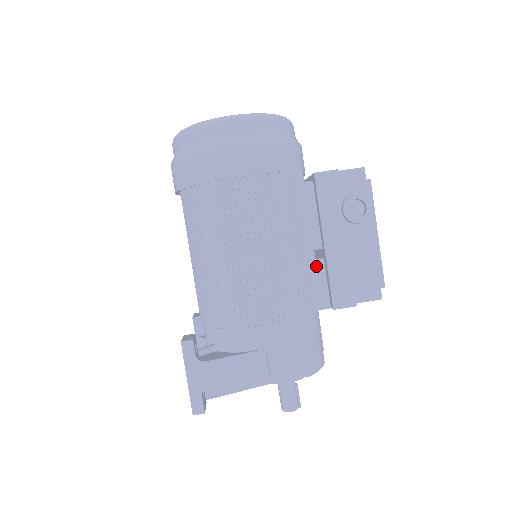
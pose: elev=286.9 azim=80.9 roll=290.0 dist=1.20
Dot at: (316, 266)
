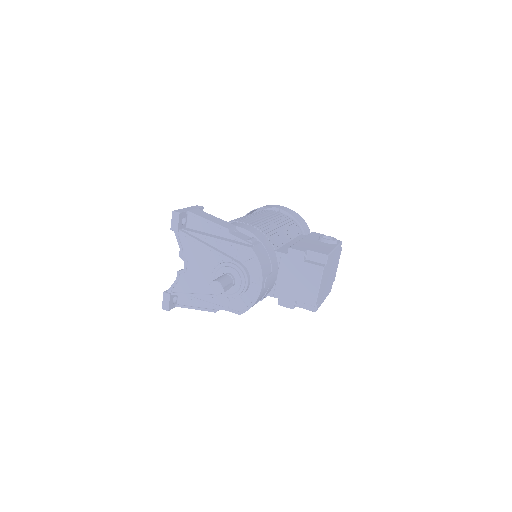
Dot at: occluded
